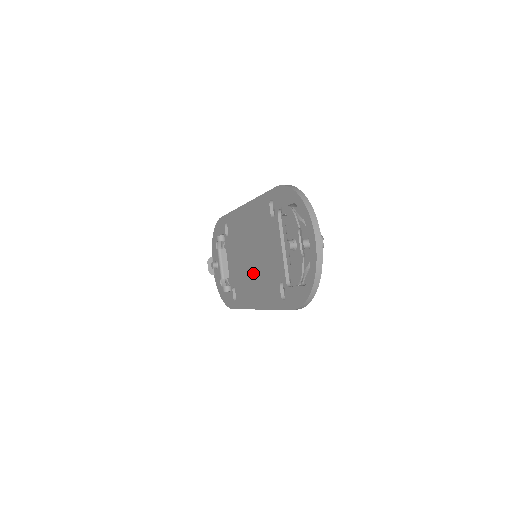
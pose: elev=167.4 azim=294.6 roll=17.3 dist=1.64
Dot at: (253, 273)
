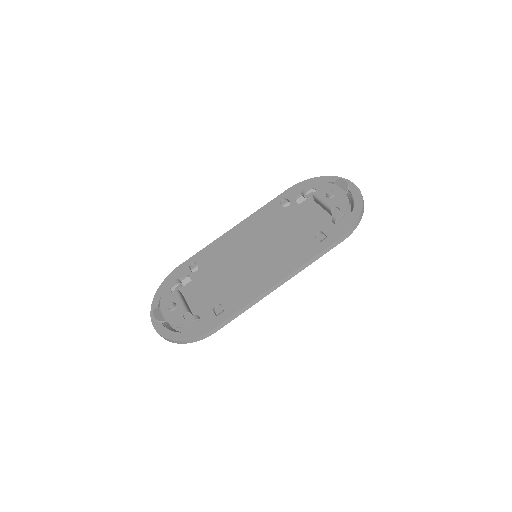
Dot at: (262, 261)
